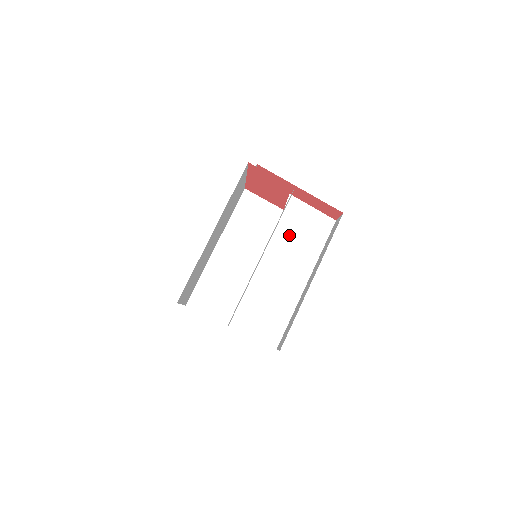
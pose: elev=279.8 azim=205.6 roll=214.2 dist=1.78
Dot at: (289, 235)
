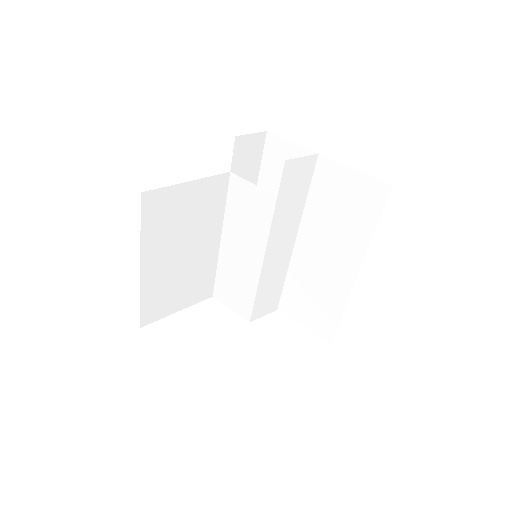
Dot at: (324, 211)
